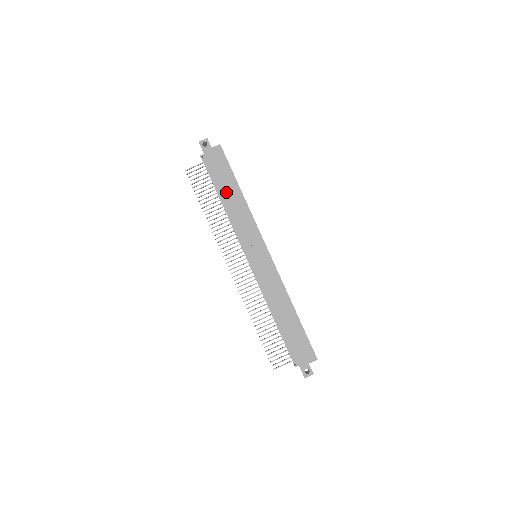
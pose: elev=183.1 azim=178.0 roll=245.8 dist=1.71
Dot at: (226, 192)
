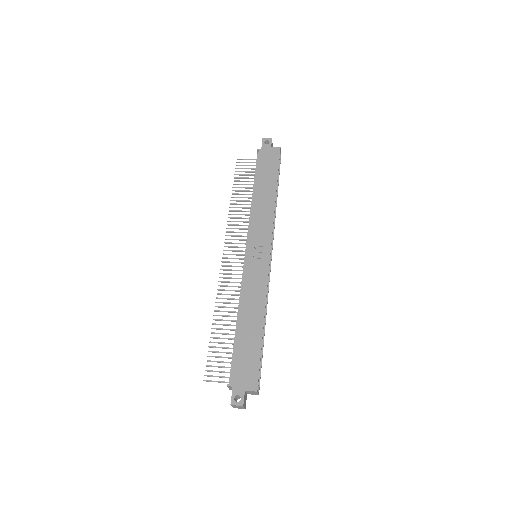
Dot at: (262, 186)
